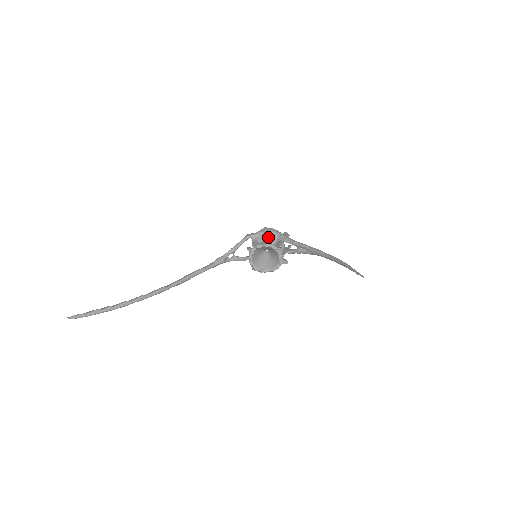
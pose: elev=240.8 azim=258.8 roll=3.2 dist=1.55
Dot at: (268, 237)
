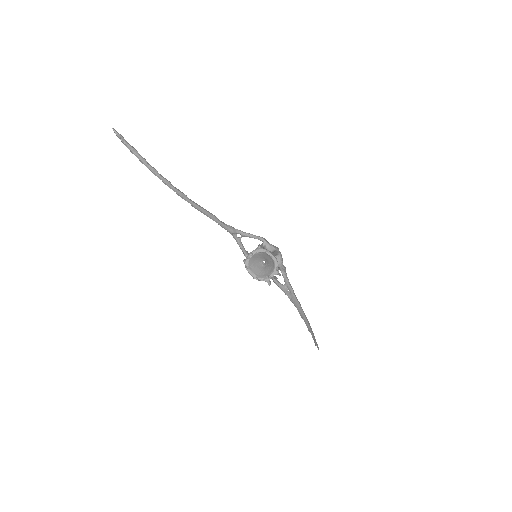
Dot at: occluded
